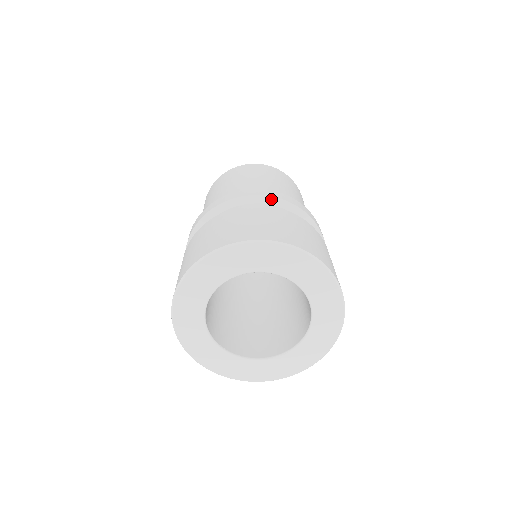
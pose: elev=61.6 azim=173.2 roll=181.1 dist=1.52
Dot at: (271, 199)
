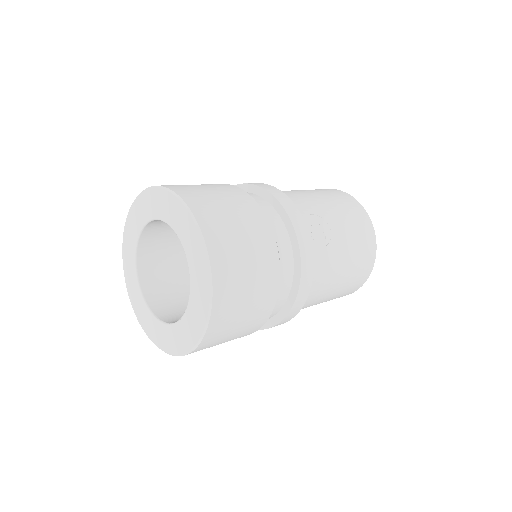
Dot at: occluded
